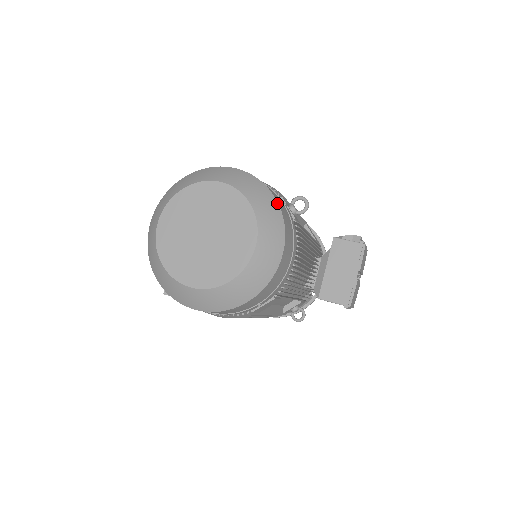
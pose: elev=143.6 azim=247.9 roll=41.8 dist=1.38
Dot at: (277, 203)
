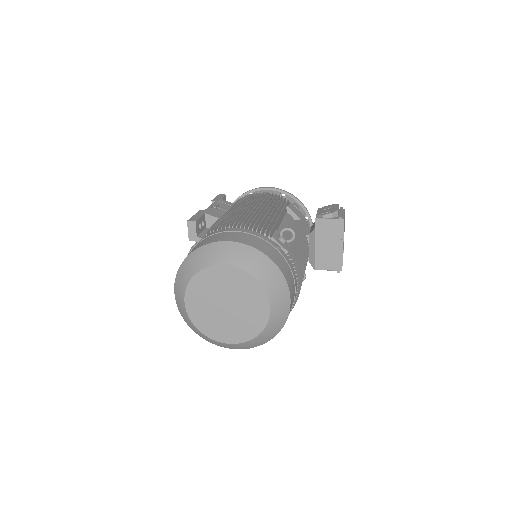
Dot at: (275, 265)
